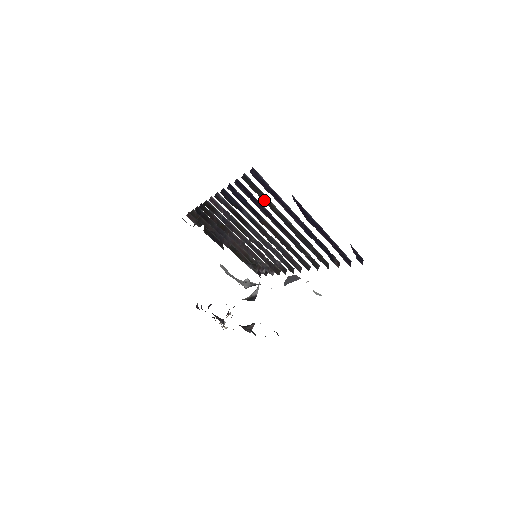
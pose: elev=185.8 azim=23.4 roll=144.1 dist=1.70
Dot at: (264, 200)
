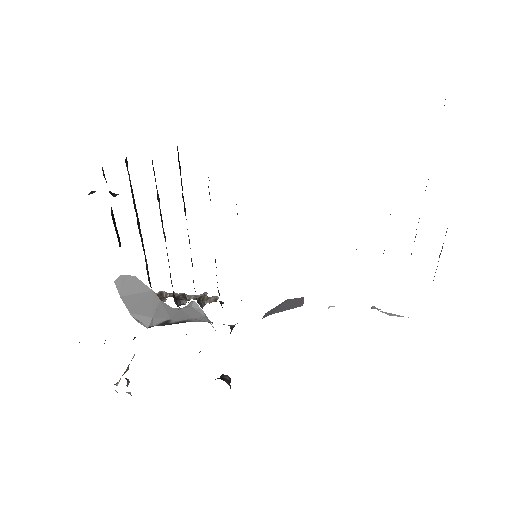
Dot at: occluded
